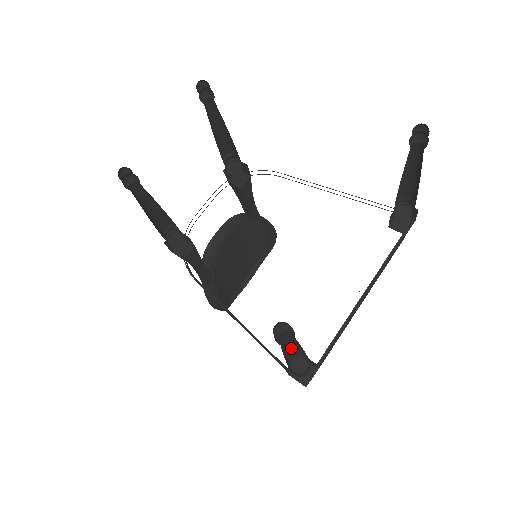
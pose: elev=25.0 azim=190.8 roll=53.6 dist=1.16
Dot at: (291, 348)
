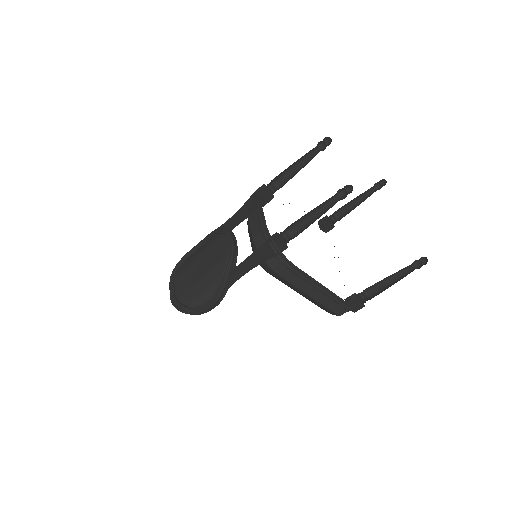
Dot at: (375, 284)
